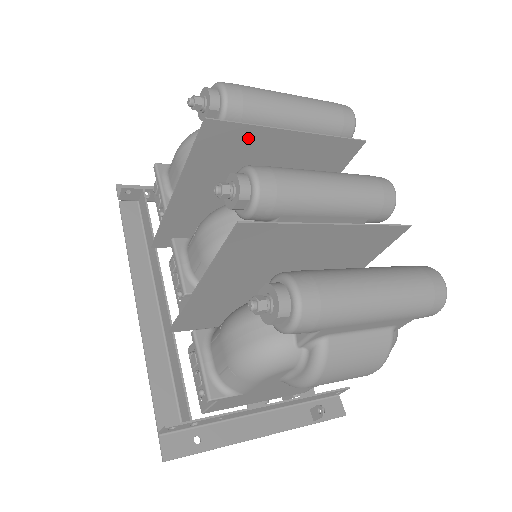
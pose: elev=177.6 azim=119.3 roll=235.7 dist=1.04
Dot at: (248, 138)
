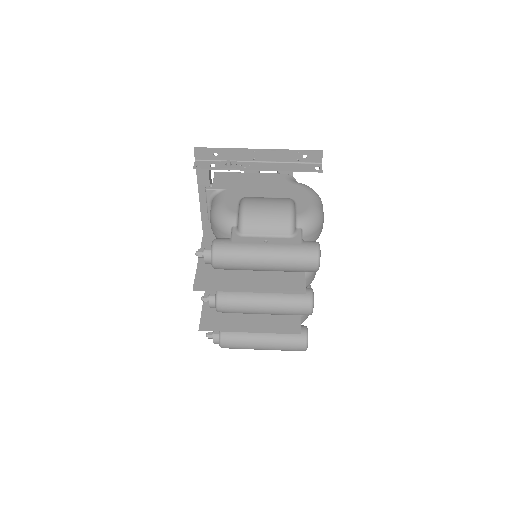
Dot at: (224, 284)
